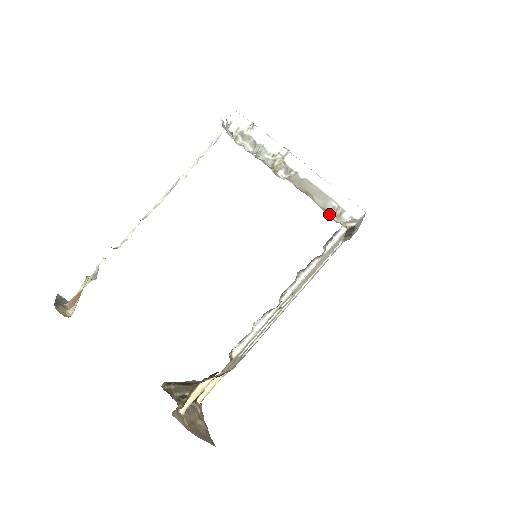
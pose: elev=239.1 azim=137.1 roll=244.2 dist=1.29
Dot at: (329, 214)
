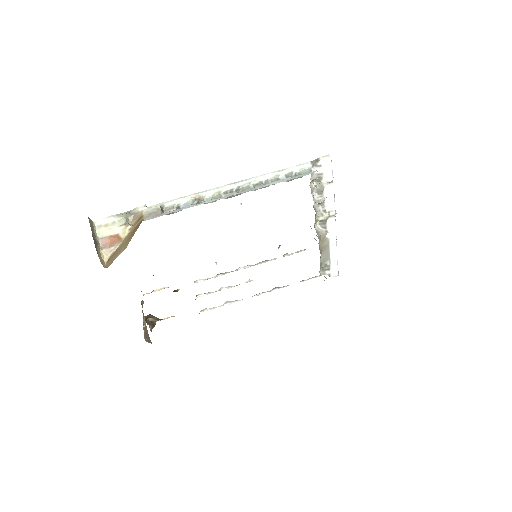
Dot at: occluded
